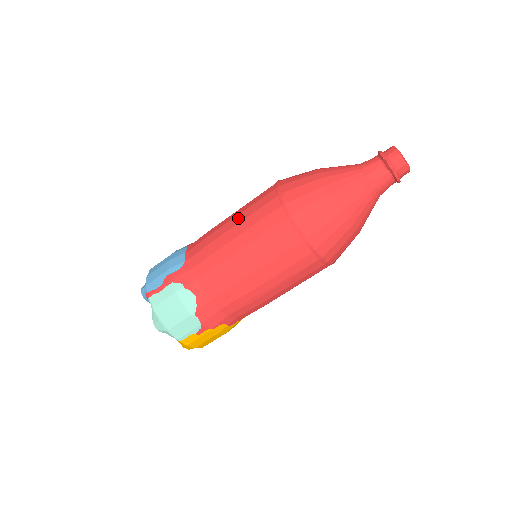
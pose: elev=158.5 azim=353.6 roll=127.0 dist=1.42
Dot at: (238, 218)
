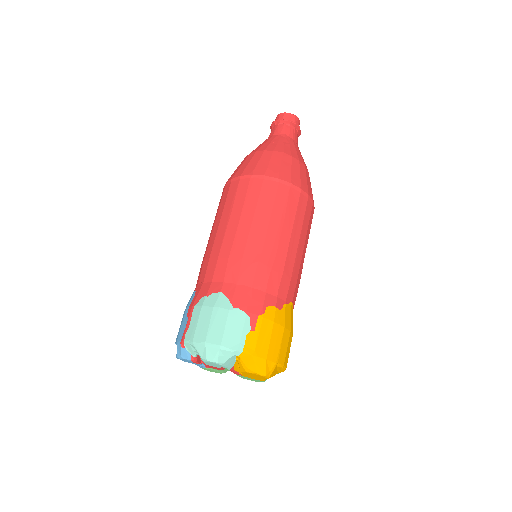
Dot at: (212, 227)
